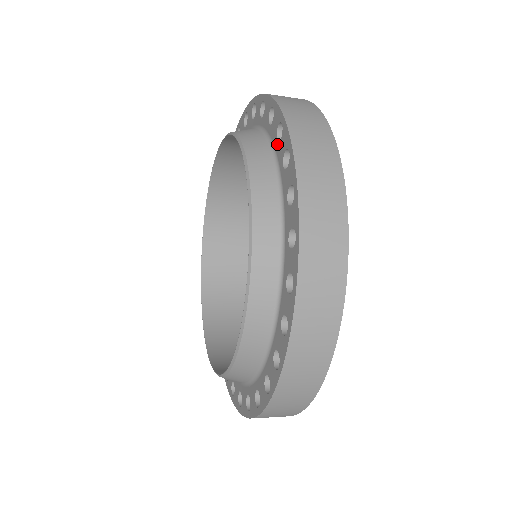
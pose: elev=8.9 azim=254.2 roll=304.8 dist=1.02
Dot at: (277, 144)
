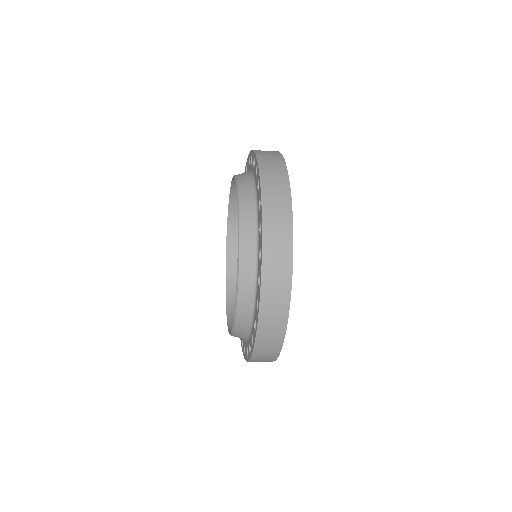
Dot at: (256, 178)
